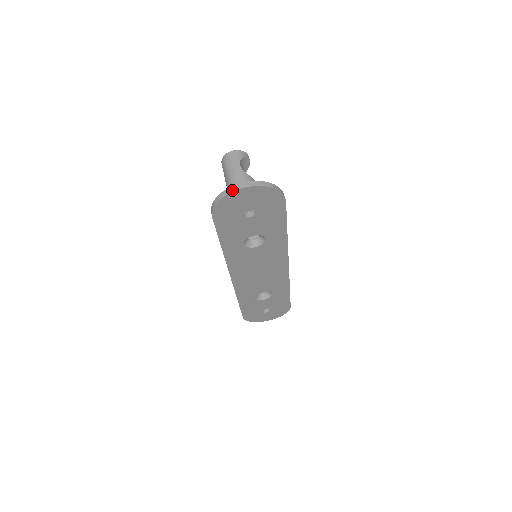
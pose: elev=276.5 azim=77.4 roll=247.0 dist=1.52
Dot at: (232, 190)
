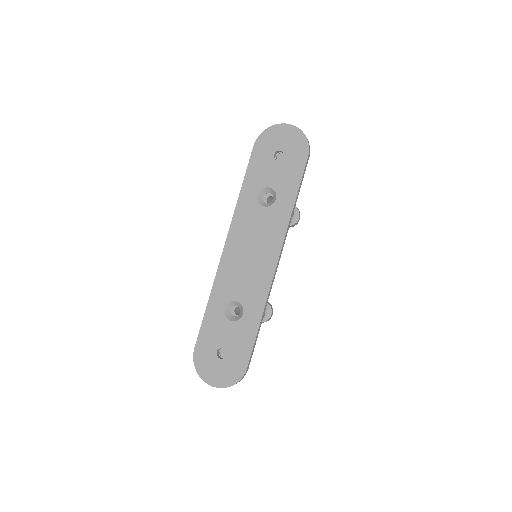
Dot at: (279, 124)
